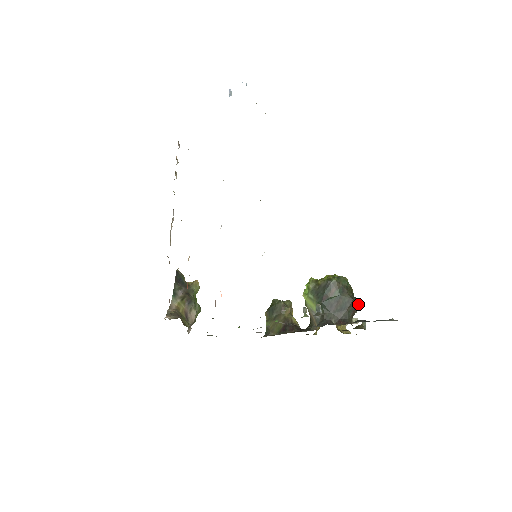
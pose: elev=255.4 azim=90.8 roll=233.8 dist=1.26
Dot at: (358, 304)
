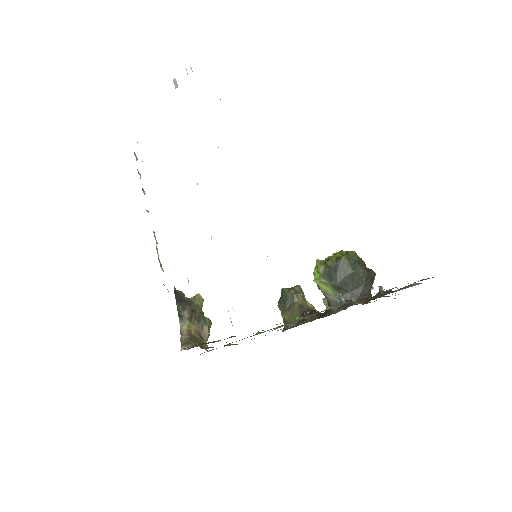
Dot at: (373, 275)
